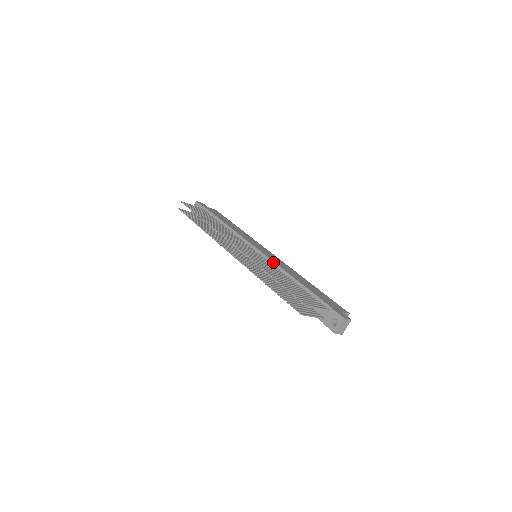
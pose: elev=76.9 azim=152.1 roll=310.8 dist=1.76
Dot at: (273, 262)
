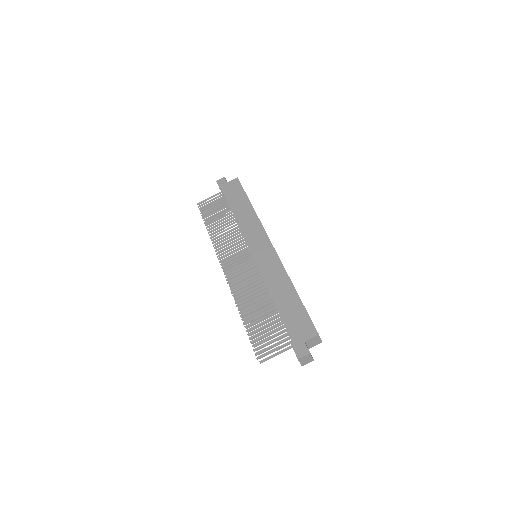
Dot at: (260, 273)
